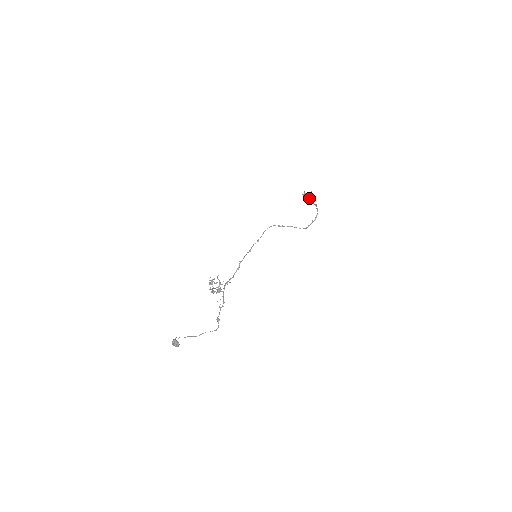
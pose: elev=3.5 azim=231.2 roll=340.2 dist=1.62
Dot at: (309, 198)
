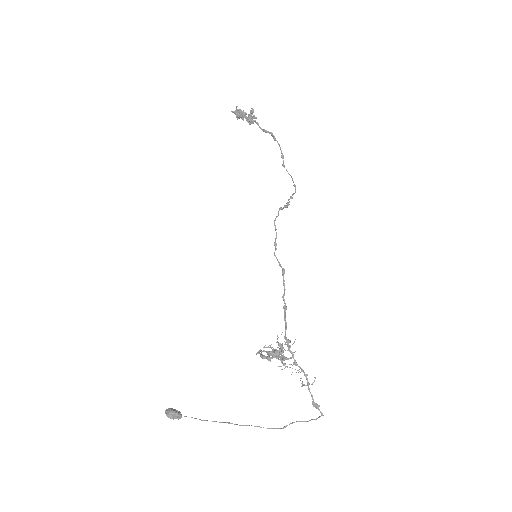
Dot at: (250, 119)
